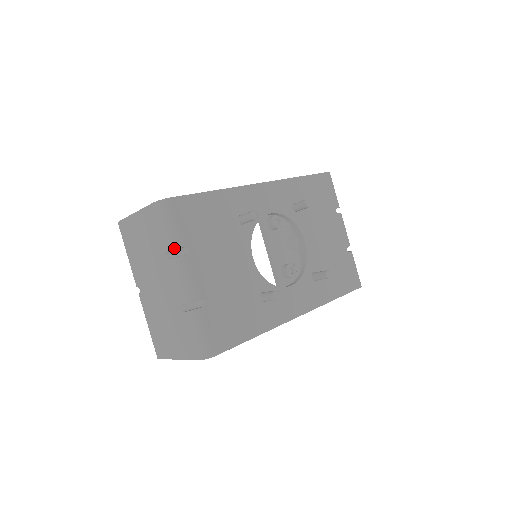
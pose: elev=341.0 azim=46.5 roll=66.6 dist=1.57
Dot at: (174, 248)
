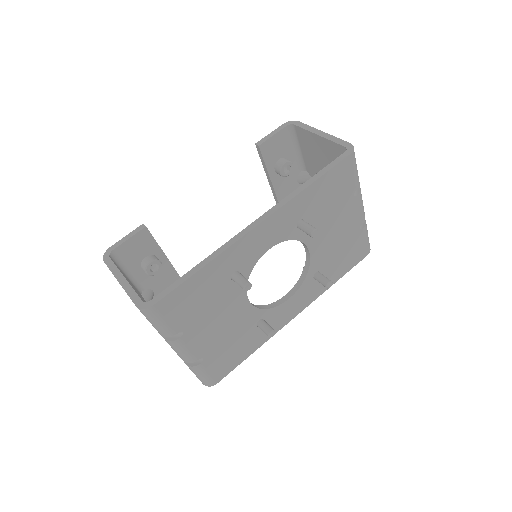
Dot at: occluded
